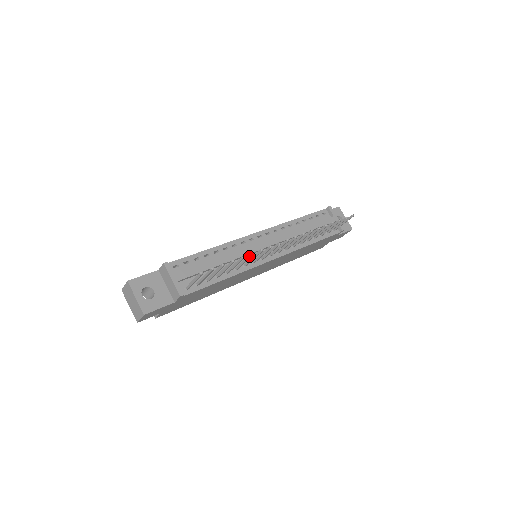
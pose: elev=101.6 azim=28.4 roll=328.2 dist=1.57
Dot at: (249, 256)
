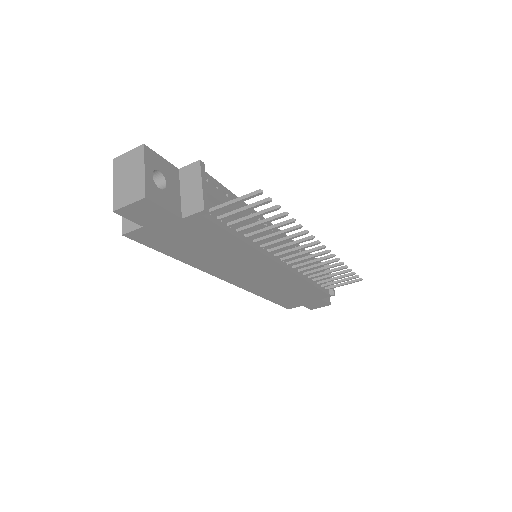
Dot at: (293, 227)
